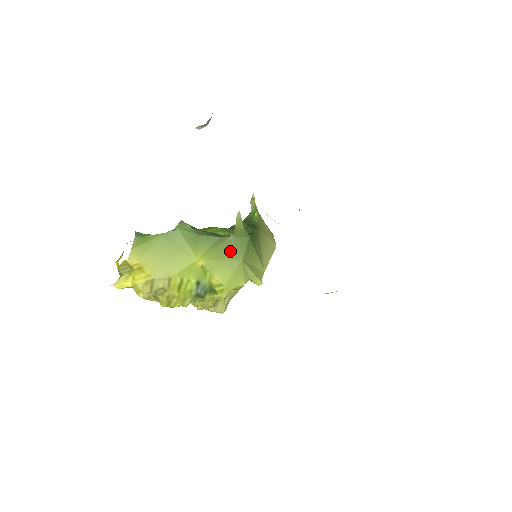
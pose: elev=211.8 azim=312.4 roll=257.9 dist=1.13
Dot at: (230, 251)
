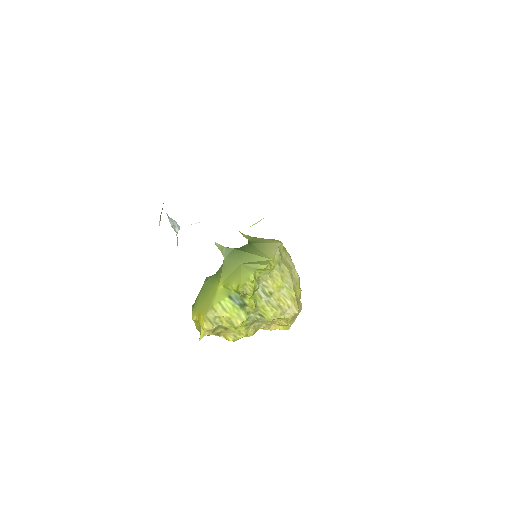
Dot at: (231, 265)
